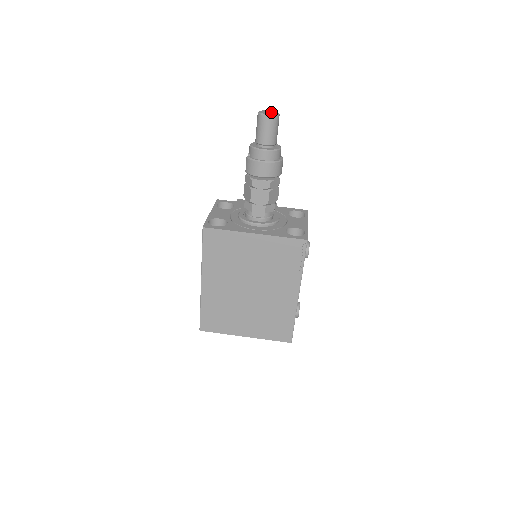
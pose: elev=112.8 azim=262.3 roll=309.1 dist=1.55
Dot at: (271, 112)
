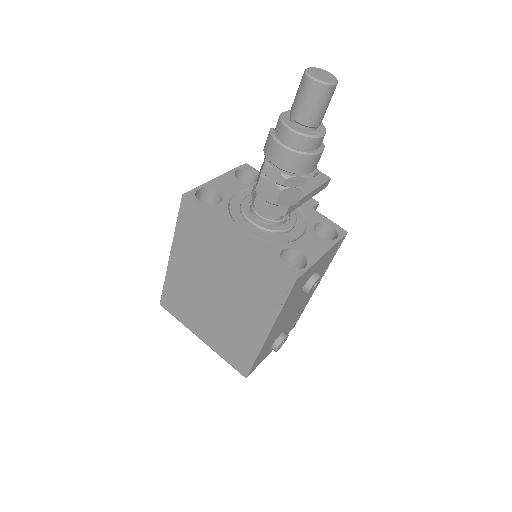
Dot at: (326, 75)
